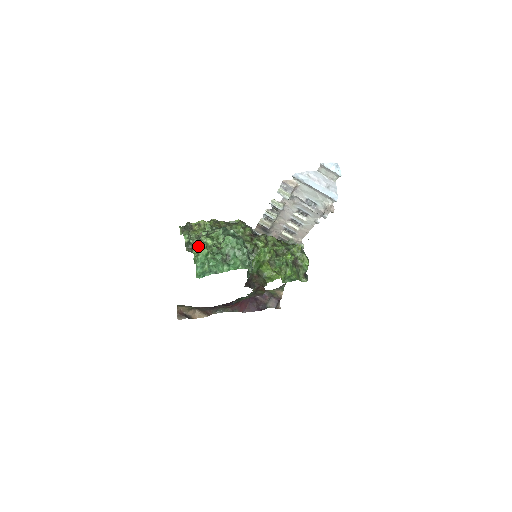
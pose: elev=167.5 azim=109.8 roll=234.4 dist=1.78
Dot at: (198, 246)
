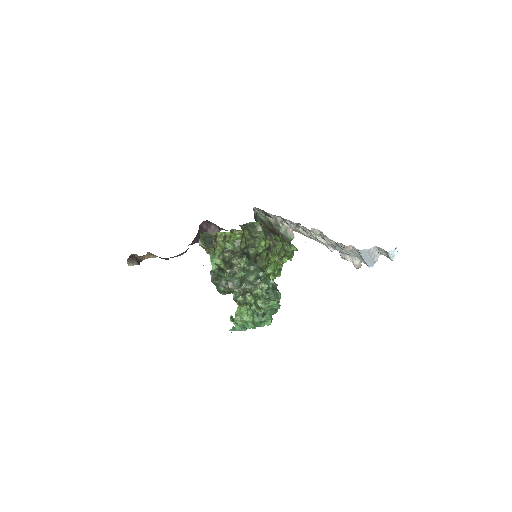
Dot at: (245, 312)
